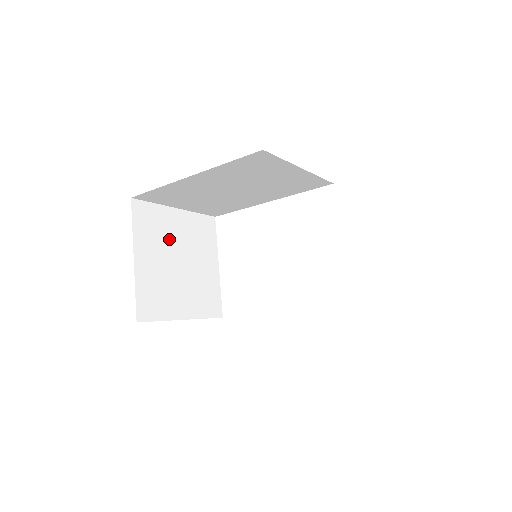
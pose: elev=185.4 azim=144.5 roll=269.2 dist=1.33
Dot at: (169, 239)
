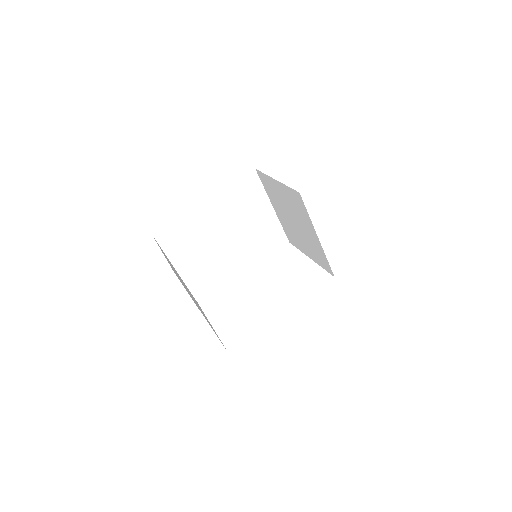
Dot at: occluded
